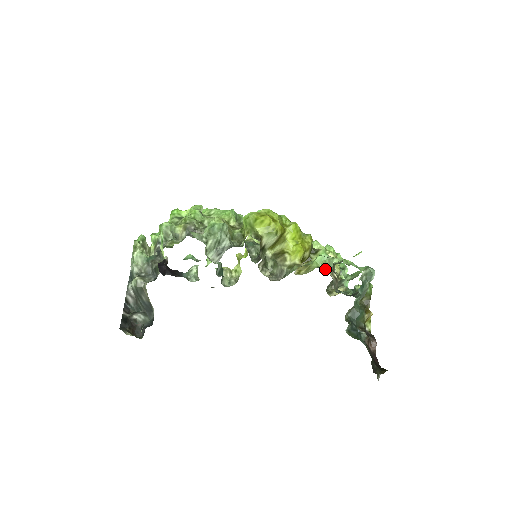
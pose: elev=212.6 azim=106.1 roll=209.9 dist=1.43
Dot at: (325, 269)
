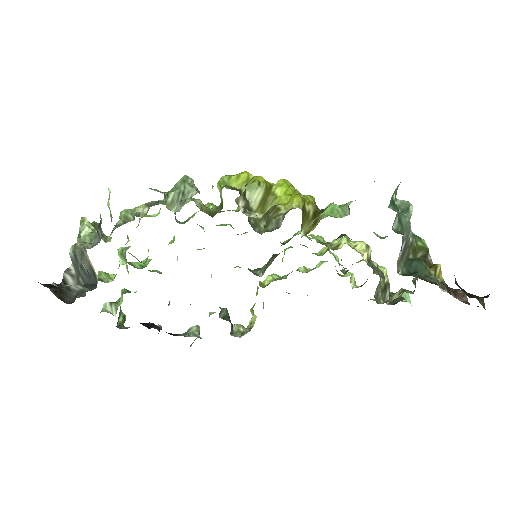
Dot at: occluded
